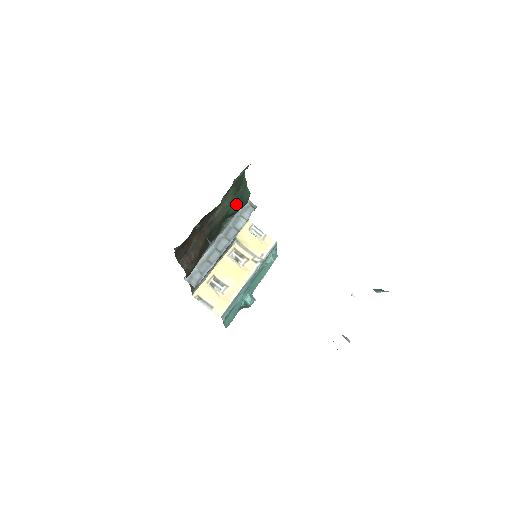
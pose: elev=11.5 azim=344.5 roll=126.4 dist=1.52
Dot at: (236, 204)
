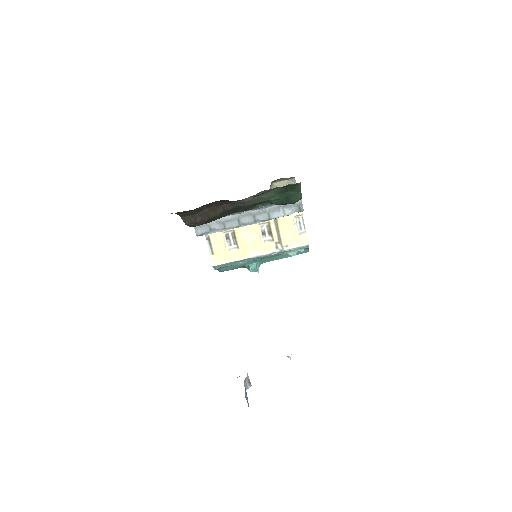
Dot at: (279, 200)
